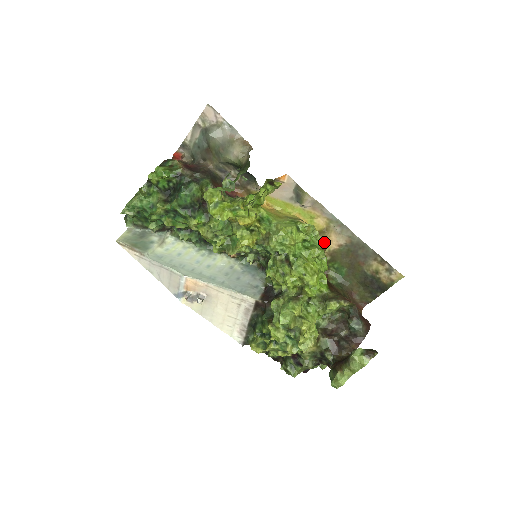
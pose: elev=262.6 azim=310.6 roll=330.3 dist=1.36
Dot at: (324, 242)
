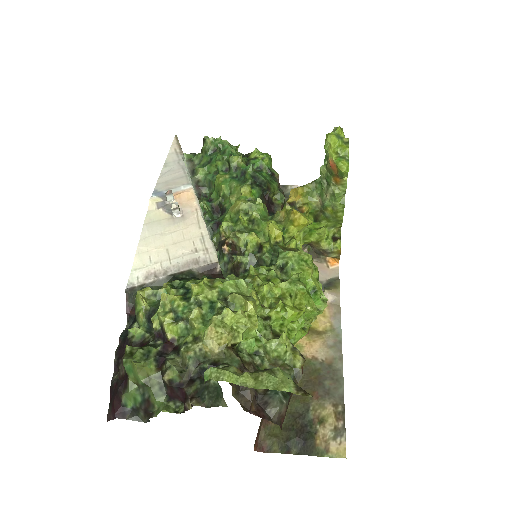
Dot at: (303, 340)
